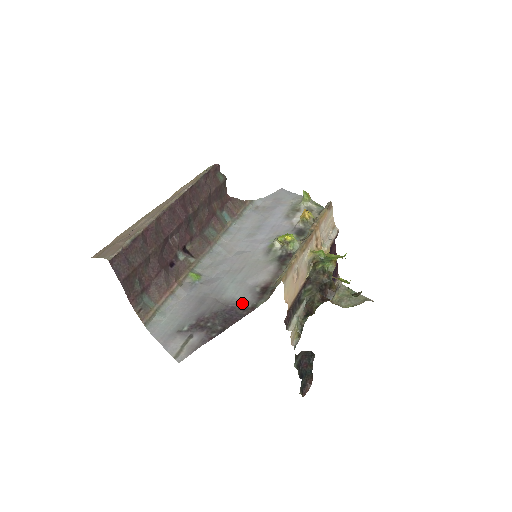
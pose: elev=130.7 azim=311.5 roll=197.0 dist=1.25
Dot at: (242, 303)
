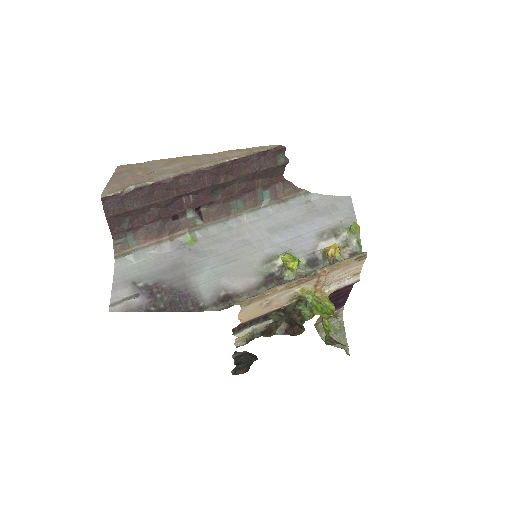
Dot at: (198, 297)
